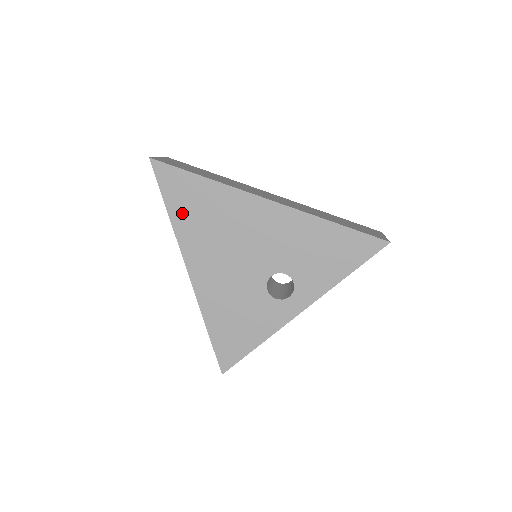
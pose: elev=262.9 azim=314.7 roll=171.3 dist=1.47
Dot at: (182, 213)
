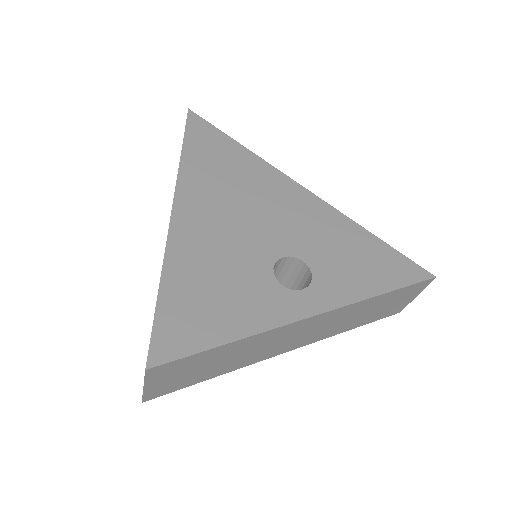
Dot at: (199, 158)
